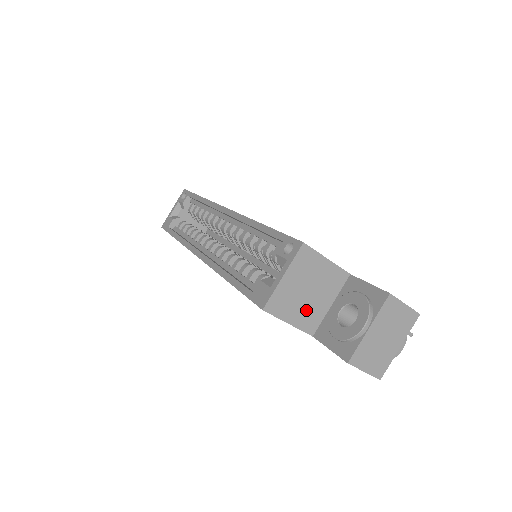
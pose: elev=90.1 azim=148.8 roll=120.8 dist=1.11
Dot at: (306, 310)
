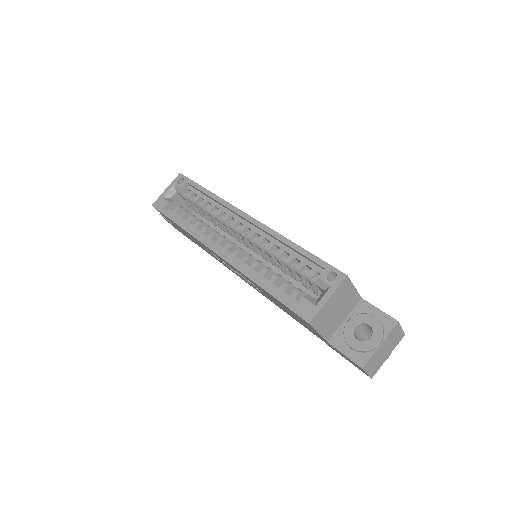
Dot at: (331, 323)
